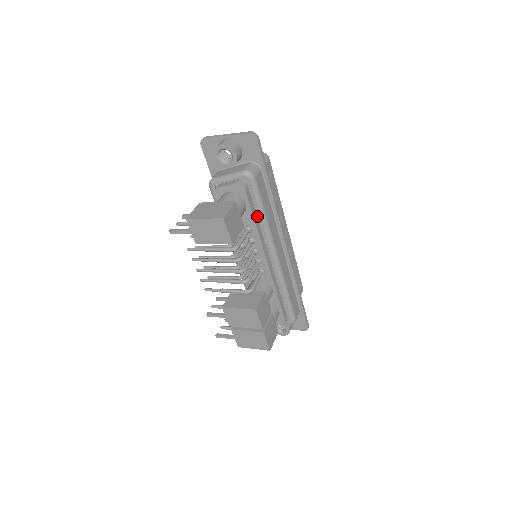
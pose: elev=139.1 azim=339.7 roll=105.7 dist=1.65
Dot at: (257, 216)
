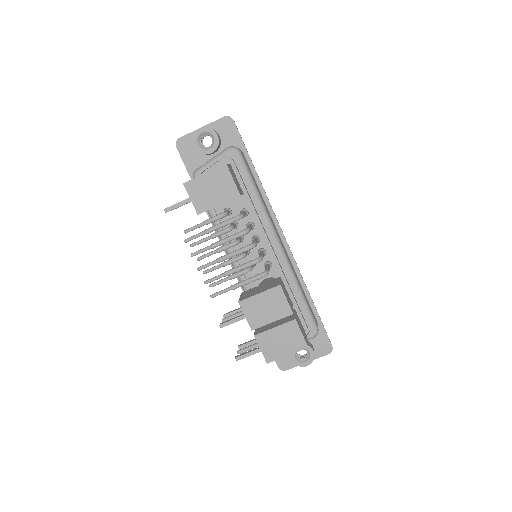
Dot at: (250, 197)
